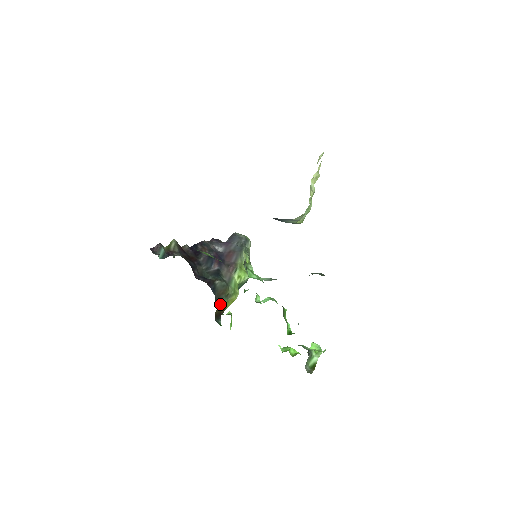
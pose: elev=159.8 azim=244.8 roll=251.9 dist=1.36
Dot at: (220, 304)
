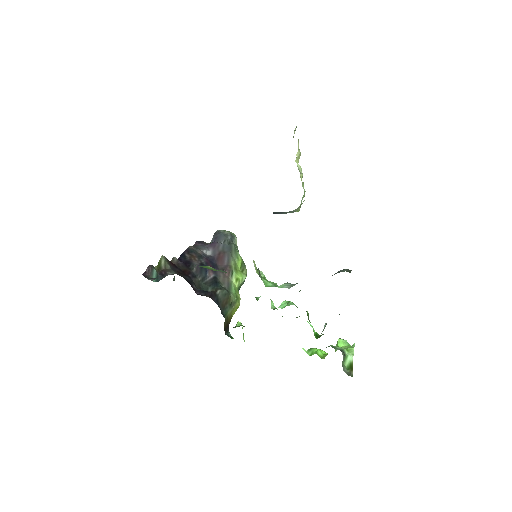
Dot at: (226, 315)
